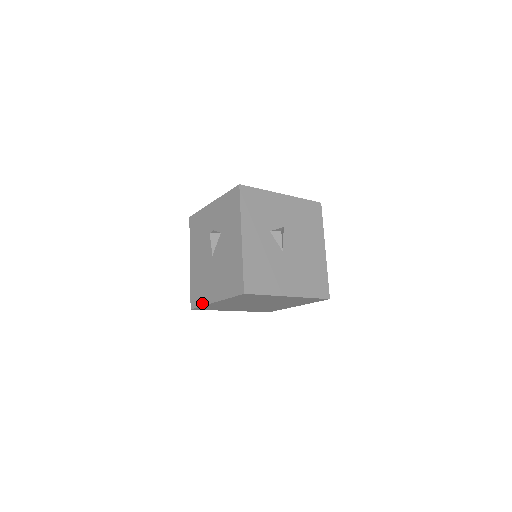
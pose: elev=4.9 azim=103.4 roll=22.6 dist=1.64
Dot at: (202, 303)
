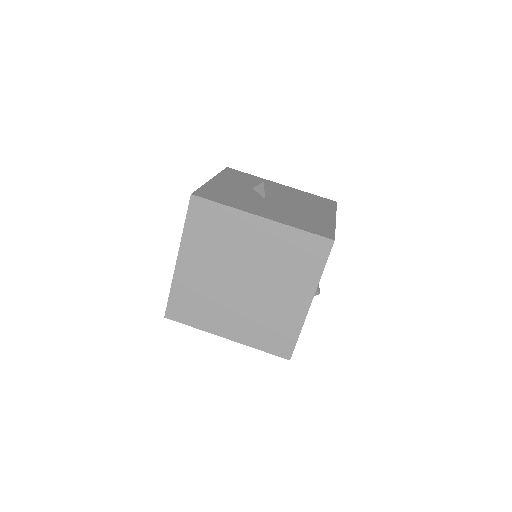
Dot at: (171, 287)
